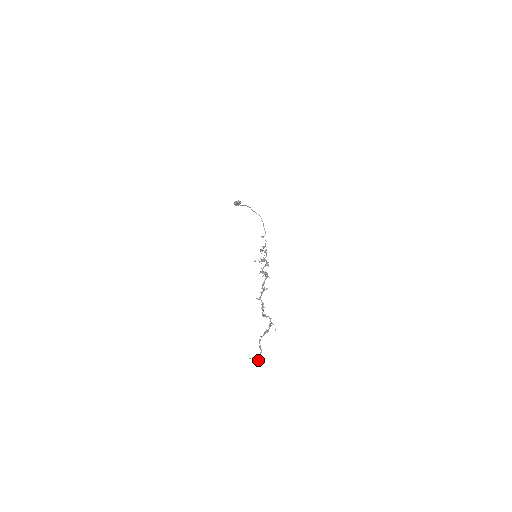
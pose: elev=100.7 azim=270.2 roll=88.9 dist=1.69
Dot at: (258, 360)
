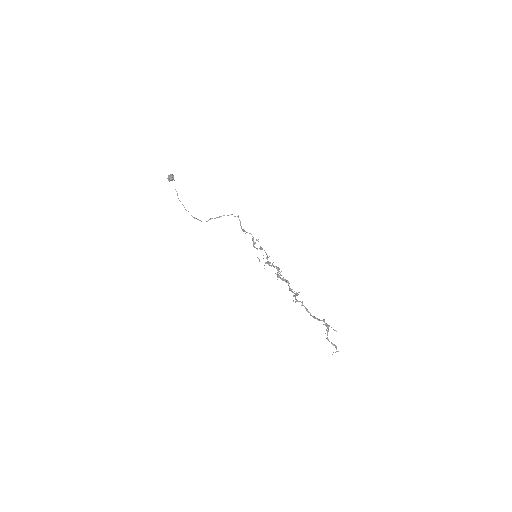
Dot at: occluded
